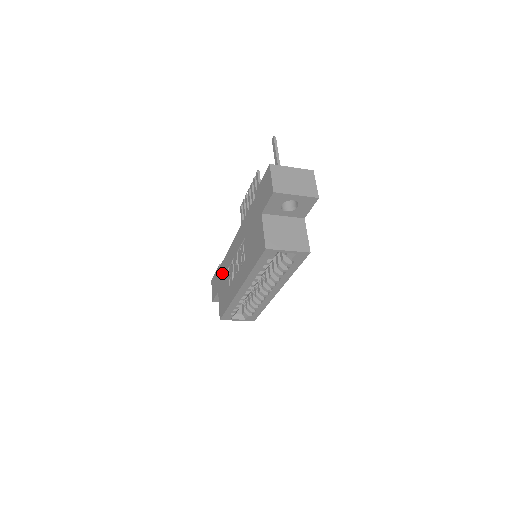
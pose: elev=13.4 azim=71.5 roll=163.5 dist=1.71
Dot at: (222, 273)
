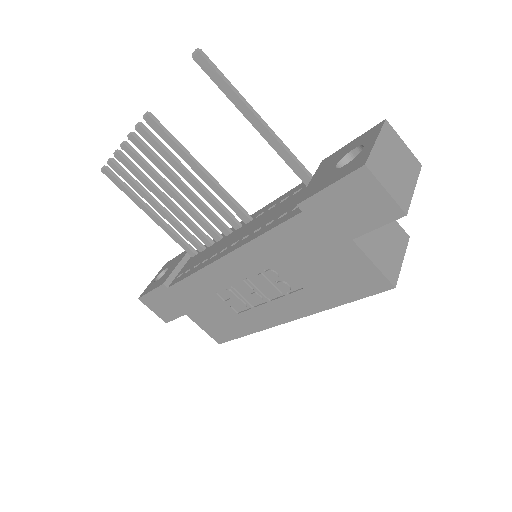
Dot at: (190, 296)
